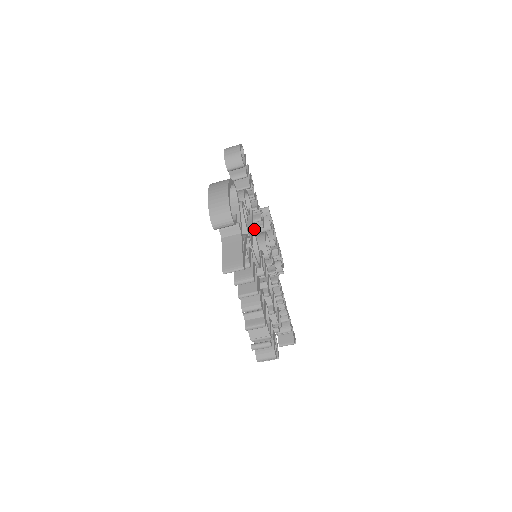
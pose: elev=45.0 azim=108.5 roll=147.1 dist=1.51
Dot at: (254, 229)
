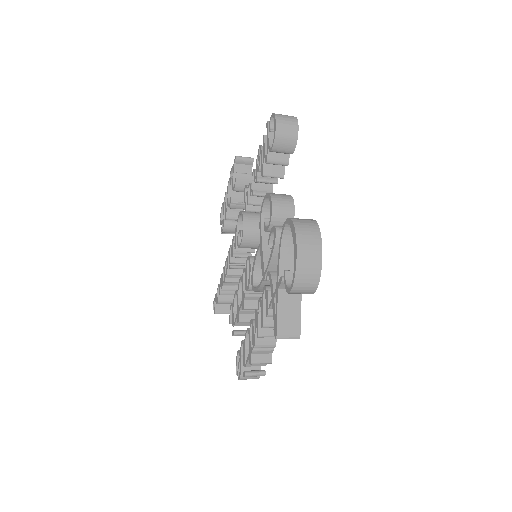
Dot at: occluded
